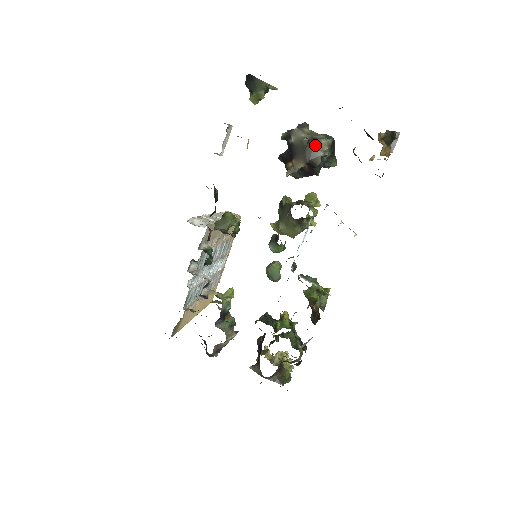
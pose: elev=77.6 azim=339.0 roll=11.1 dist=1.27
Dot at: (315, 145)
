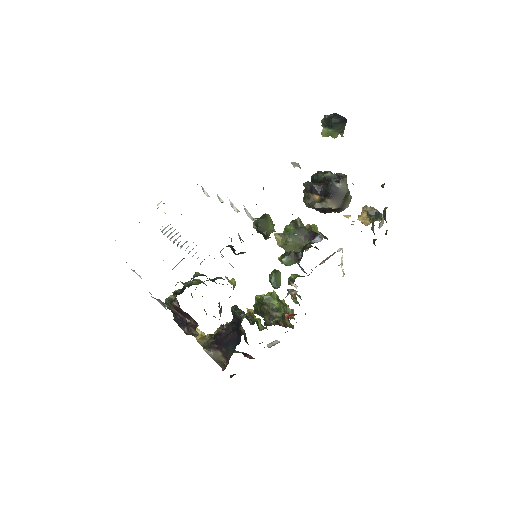
Dot at: (348, 198)
